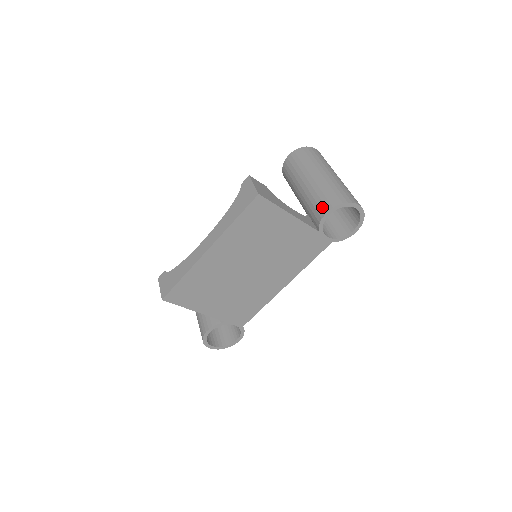
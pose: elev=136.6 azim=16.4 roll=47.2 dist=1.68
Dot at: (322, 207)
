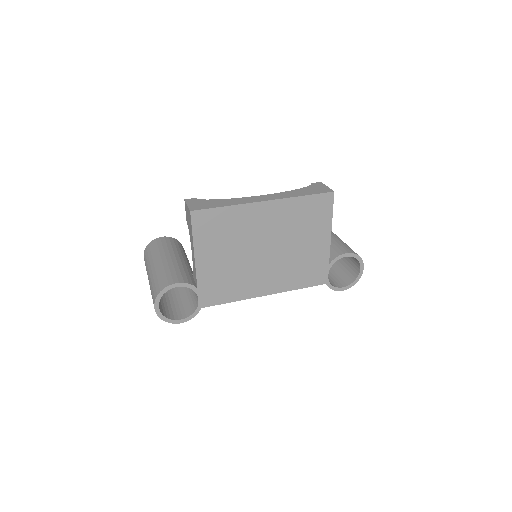
Dot at: (342, 249)
